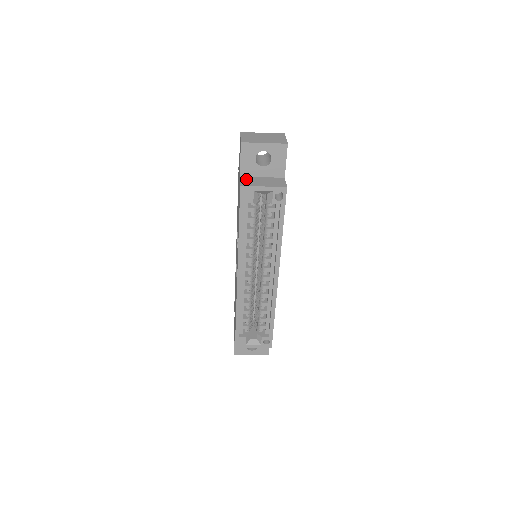
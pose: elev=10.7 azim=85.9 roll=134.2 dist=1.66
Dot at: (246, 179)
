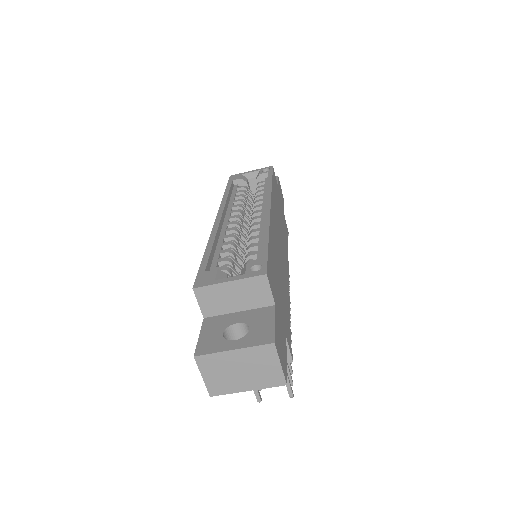
Dot at: occluded
